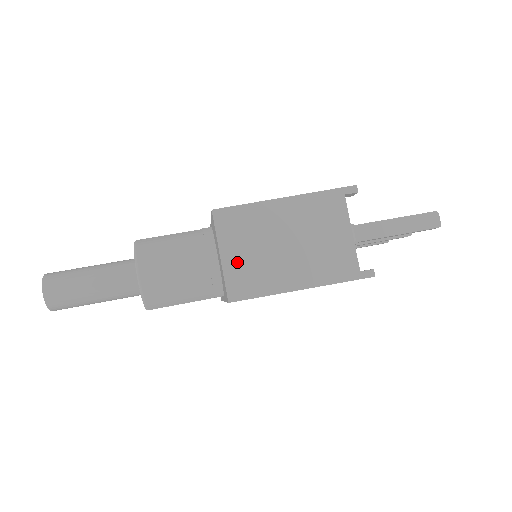
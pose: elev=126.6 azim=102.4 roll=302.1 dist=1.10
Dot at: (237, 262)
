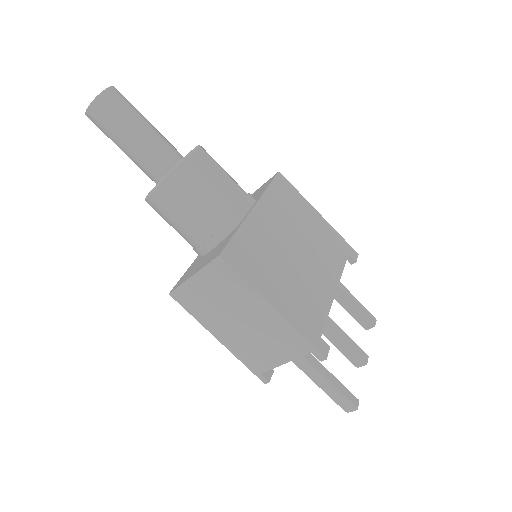
Dot at: (198, 290)
